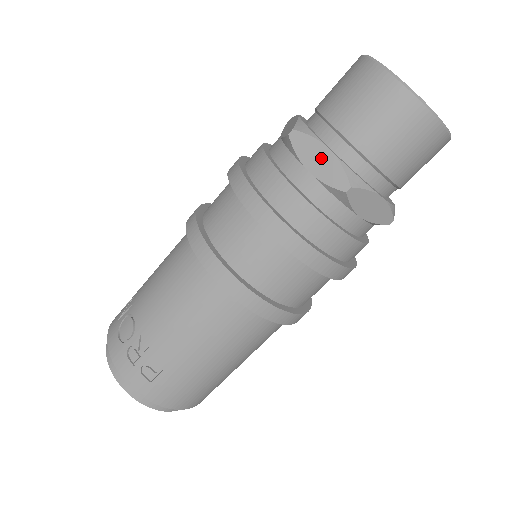
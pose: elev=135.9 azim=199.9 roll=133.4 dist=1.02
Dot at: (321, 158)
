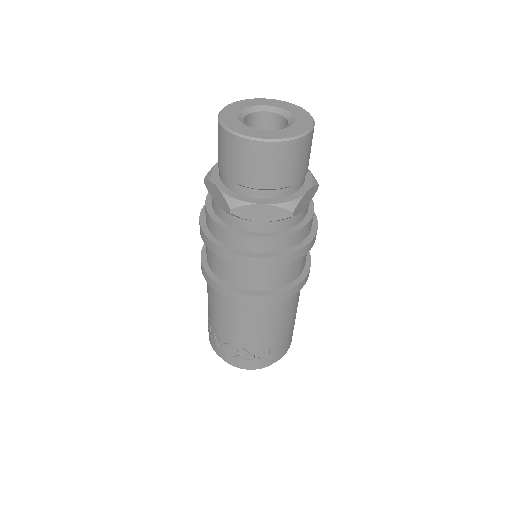
Dot at: (262, 211)
